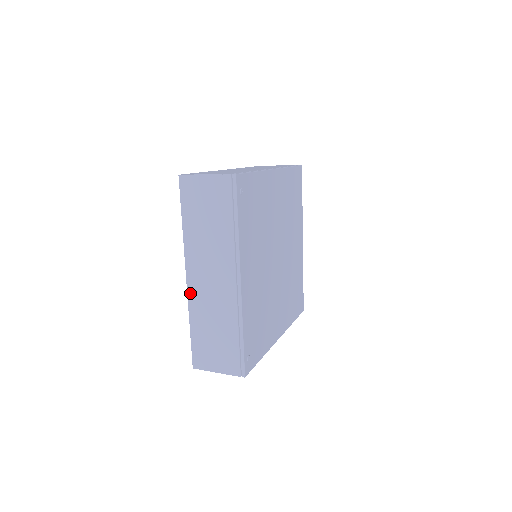
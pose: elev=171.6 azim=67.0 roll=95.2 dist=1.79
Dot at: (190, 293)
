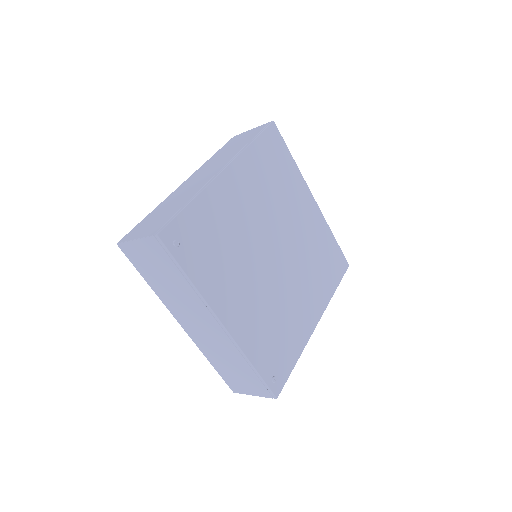
Dot at: (192, 338)
